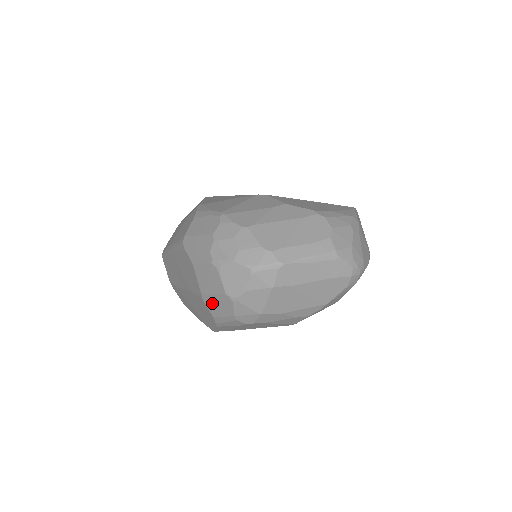
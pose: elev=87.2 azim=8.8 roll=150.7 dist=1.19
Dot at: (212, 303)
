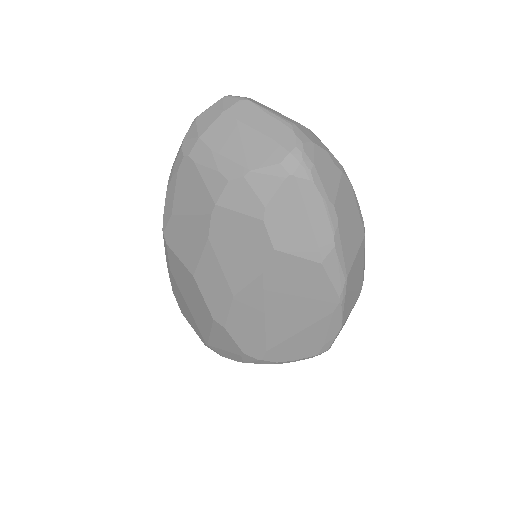
Dot at: occluded
